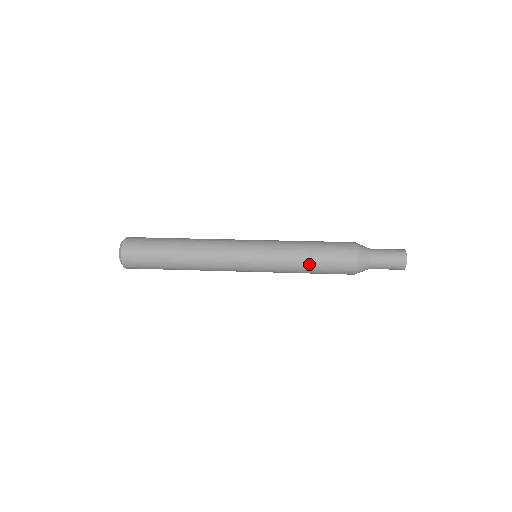
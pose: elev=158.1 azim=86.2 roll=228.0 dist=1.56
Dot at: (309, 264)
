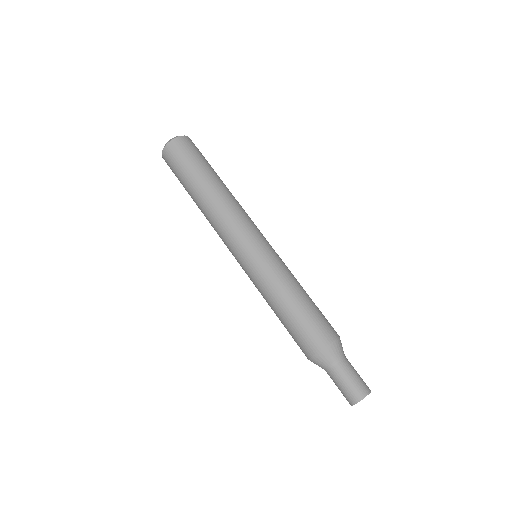
Dot at: (281, 309)
